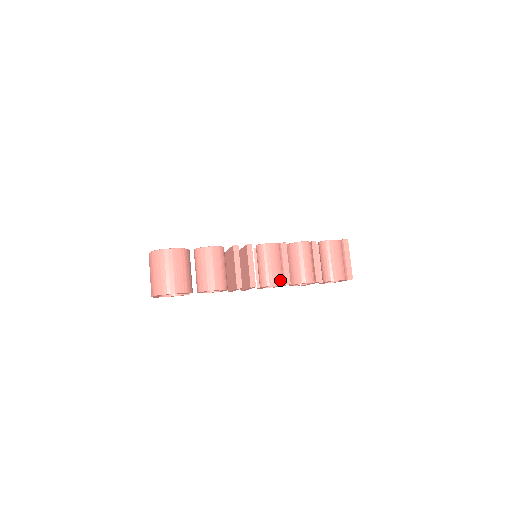
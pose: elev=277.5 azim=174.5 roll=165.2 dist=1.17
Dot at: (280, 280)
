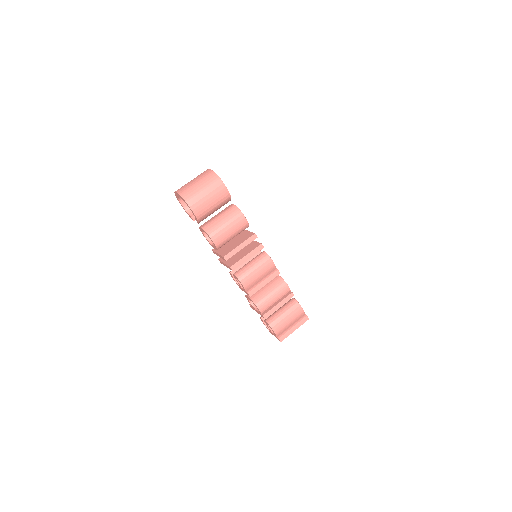
Dot at: (249, 286)
